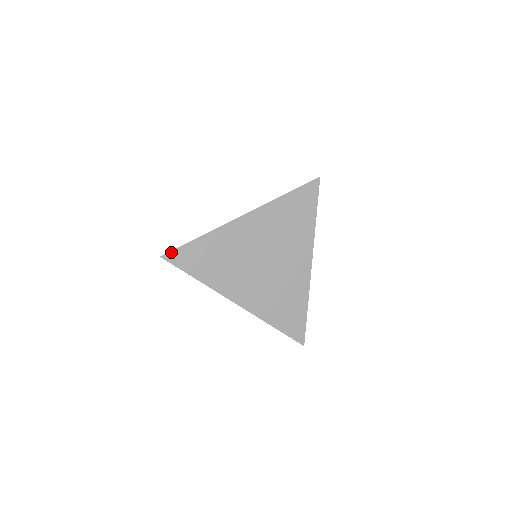
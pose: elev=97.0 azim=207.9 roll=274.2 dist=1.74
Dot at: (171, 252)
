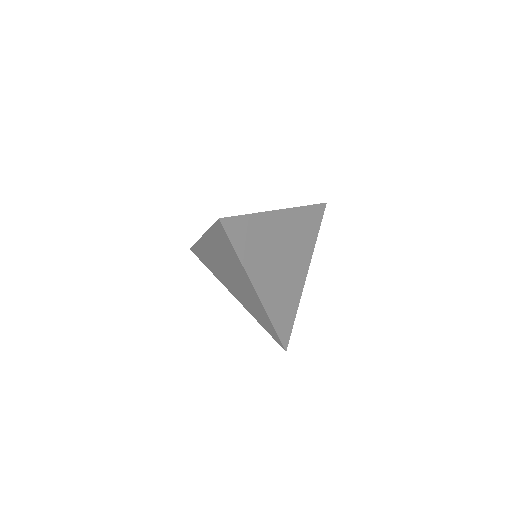
Dot at: (228, 218)
